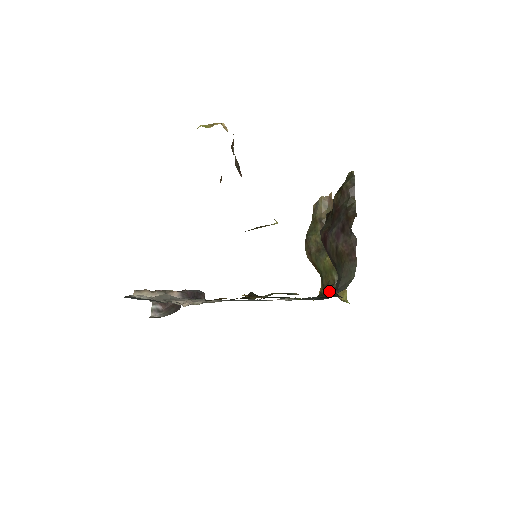
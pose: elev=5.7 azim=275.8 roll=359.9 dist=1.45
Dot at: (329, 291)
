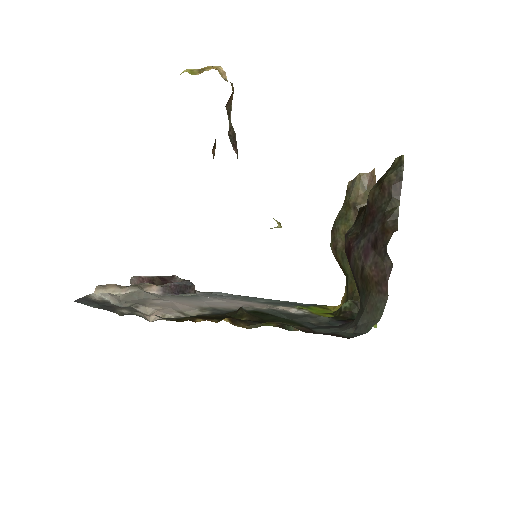
Dot at: (351, 309)
